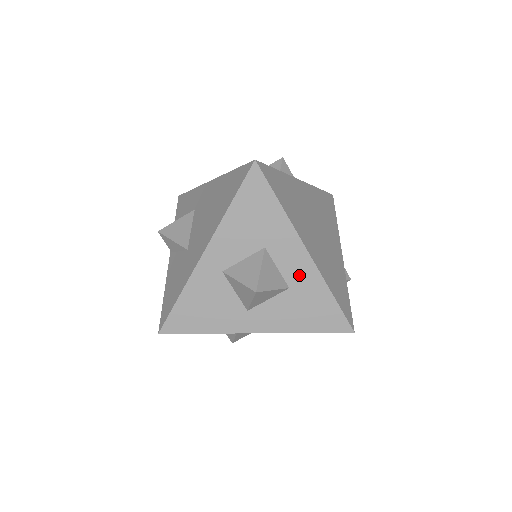
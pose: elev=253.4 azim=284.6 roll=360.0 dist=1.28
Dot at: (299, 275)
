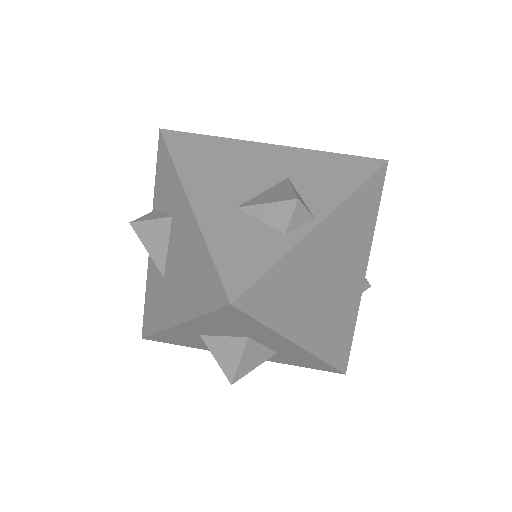
Dot at: (289, 351)
